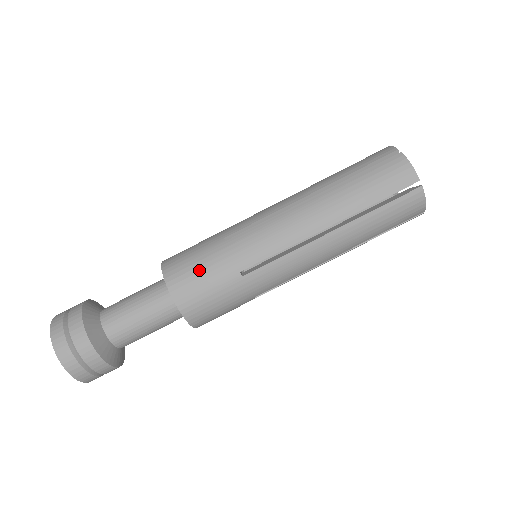
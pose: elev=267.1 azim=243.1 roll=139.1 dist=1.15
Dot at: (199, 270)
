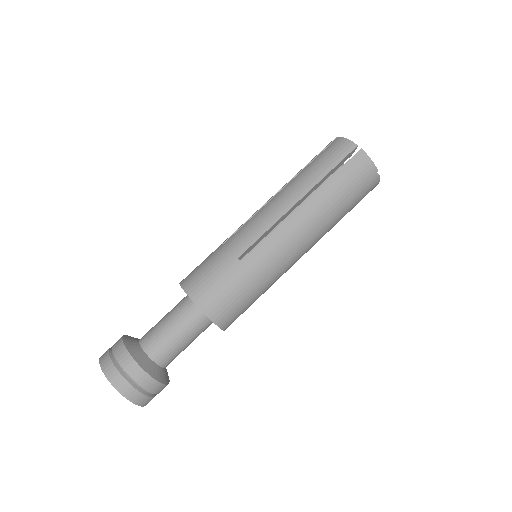
Dot at: (228, 293)
